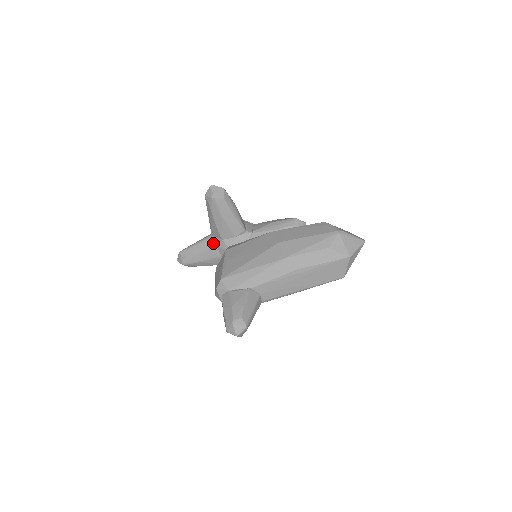
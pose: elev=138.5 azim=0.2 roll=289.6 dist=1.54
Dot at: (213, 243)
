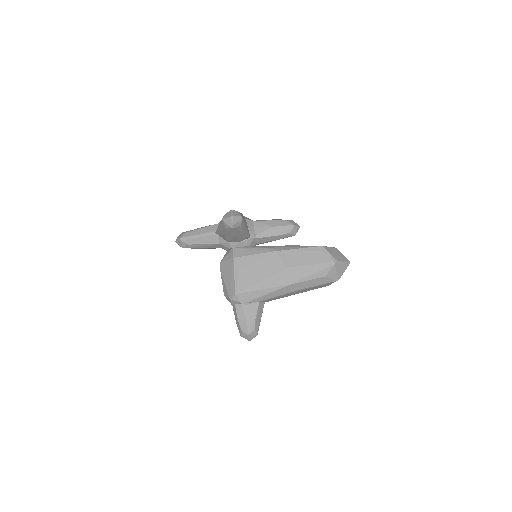
Dot at: (217, 240)
